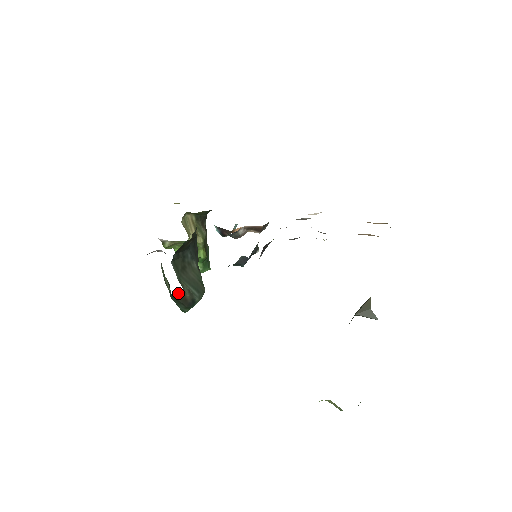
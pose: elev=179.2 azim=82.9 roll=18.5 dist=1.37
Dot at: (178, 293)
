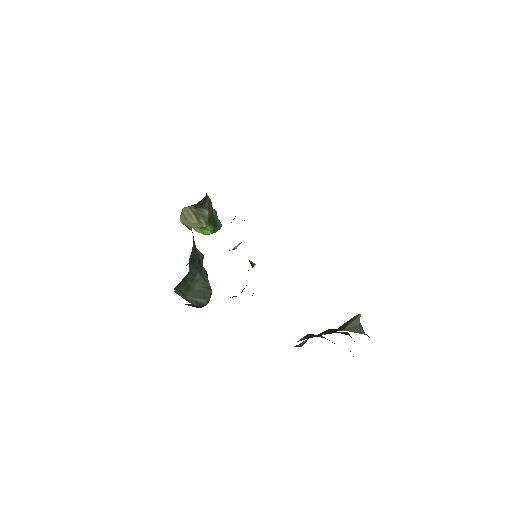
Dot at: (187, 304)
